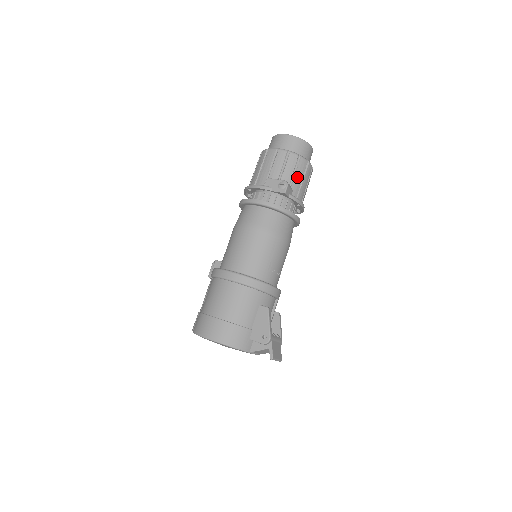
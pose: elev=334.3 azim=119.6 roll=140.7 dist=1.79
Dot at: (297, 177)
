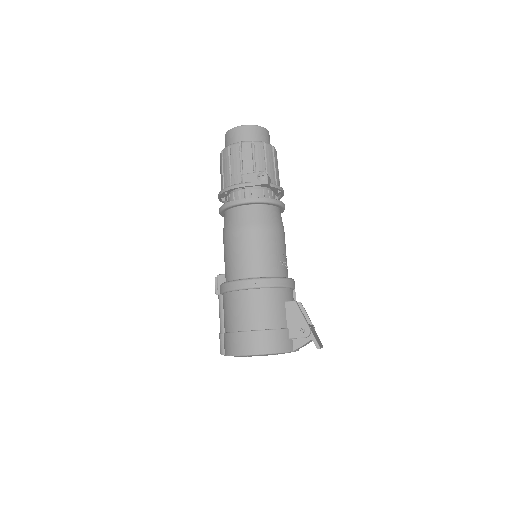
Dot at: (269, 164)
